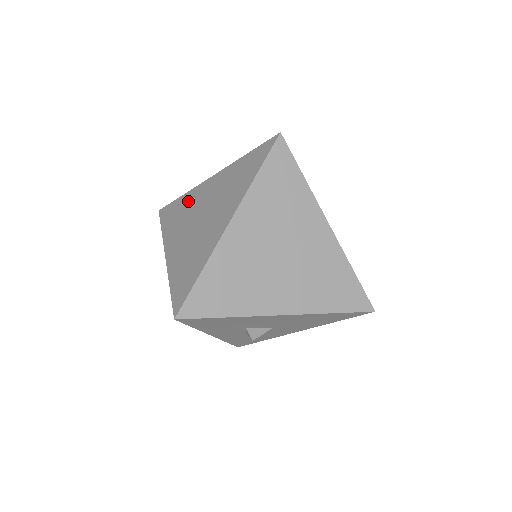
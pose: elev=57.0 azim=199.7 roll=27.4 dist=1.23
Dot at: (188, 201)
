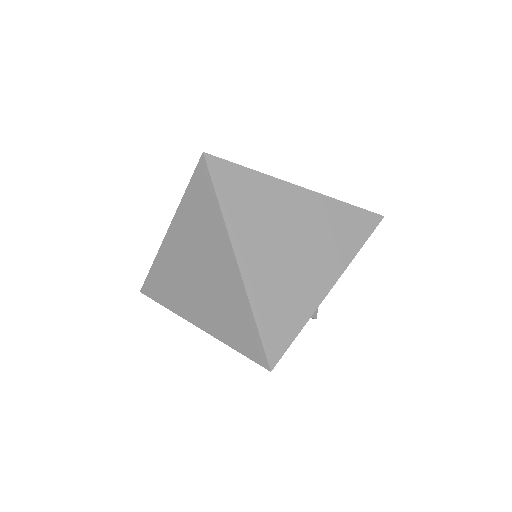
Dot at: (166, 267)
